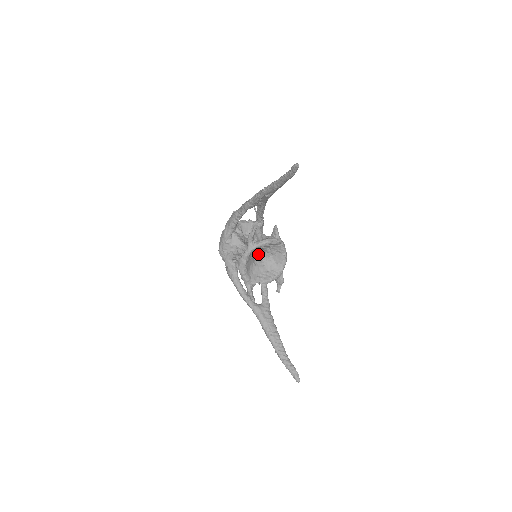
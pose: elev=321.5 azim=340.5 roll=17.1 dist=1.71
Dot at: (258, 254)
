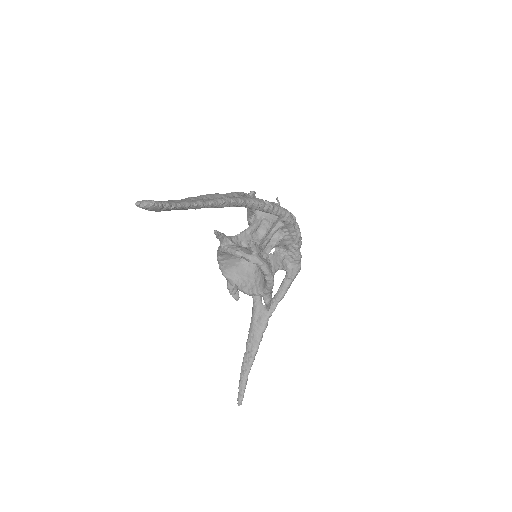
Dot at: occluded
